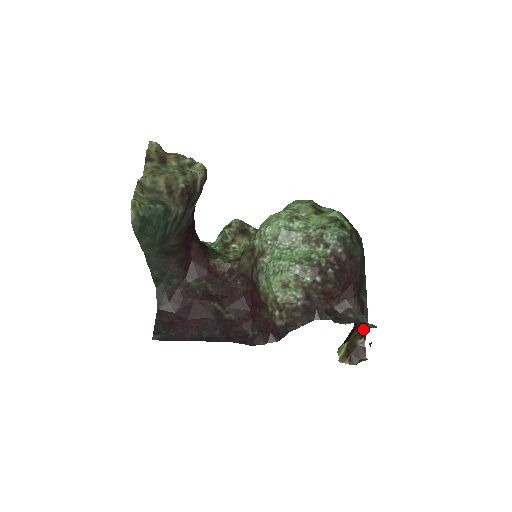
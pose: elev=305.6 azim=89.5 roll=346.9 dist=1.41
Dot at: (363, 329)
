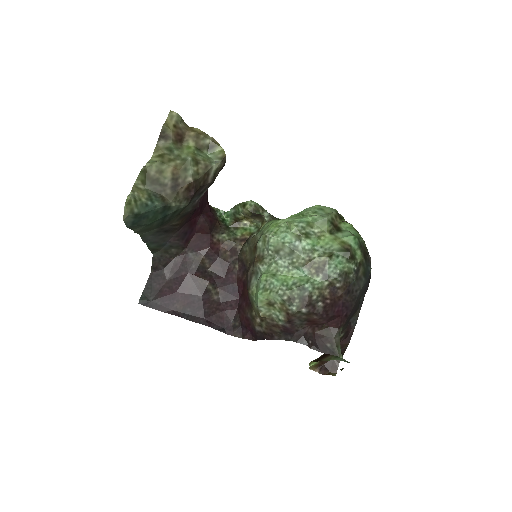
Dot at: occluded
